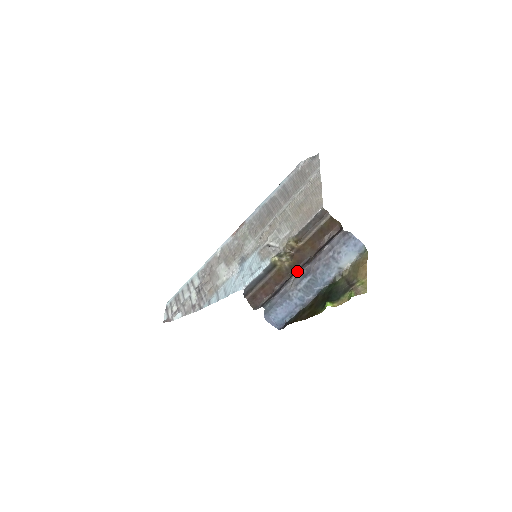
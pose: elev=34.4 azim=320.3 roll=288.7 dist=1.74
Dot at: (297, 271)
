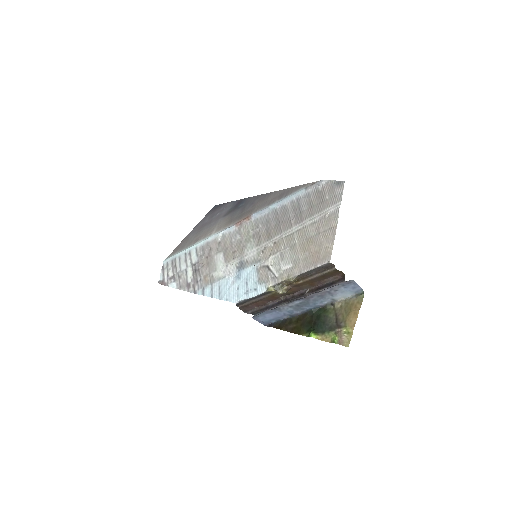
Dot at: (291, 298)
